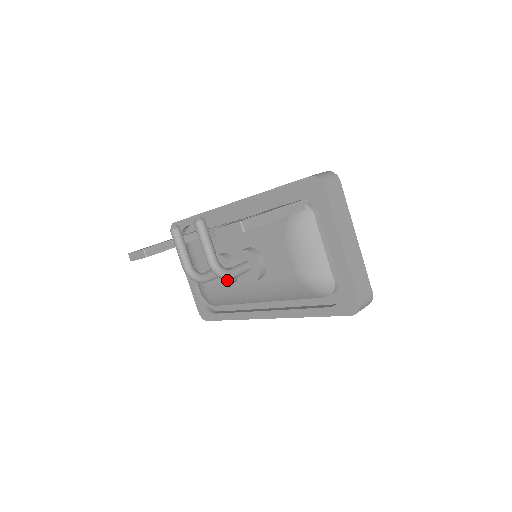
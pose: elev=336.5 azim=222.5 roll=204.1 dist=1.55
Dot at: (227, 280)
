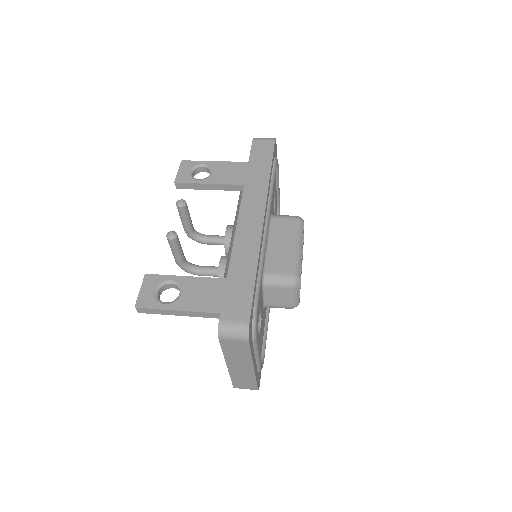
Dot at: occluded
